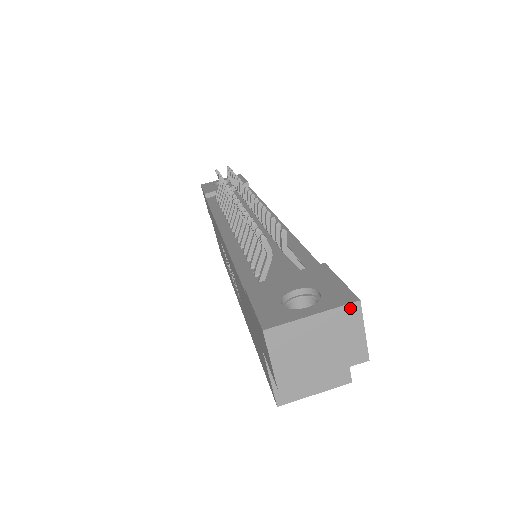
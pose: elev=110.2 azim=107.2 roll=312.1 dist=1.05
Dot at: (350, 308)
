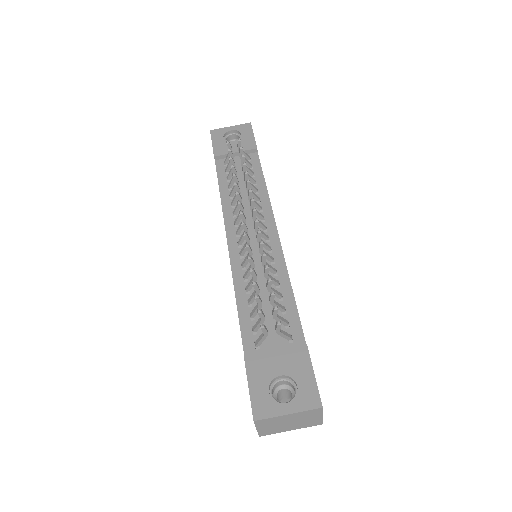
Dot at: (315, 410)
